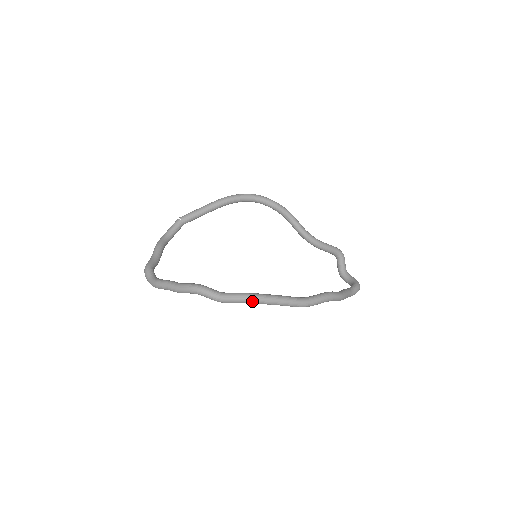
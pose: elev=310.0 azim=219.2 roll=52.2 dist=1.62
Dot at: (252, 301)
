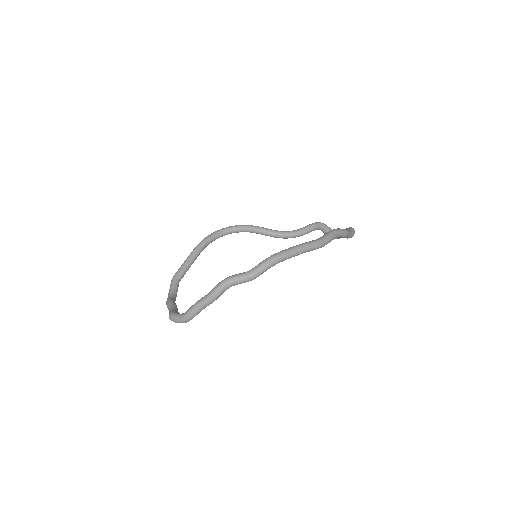
Dot at: (278, 259)
